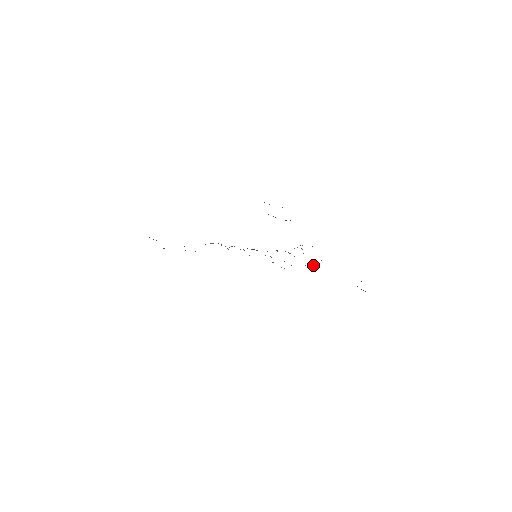
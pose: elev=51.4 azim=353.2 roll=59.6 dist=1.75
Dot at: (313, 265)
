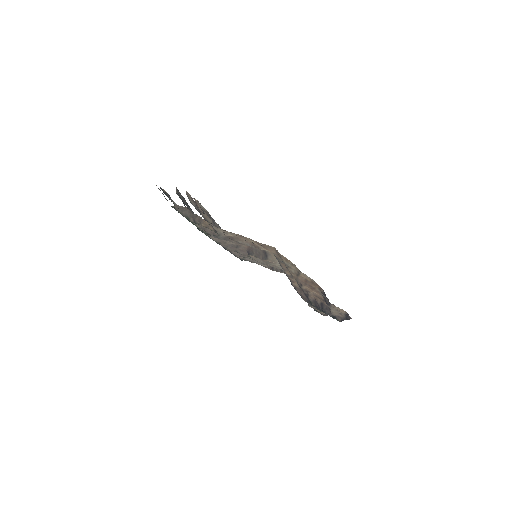
Dot at: occluded
